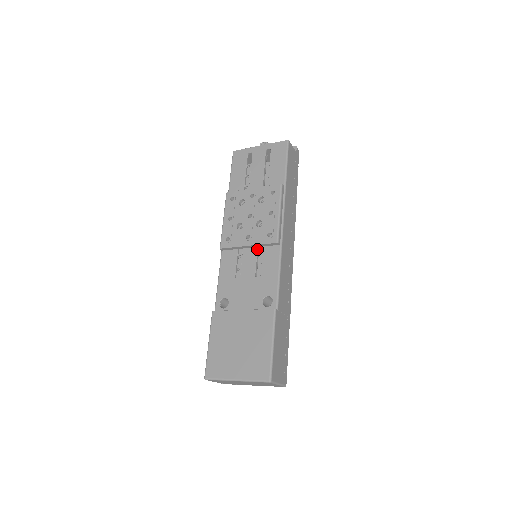
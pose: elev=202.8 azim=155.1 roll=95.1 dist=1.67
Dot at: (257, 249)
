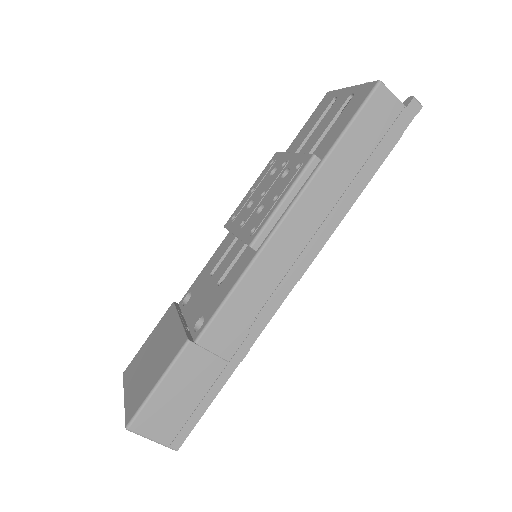
Dot at: (243, 245)
